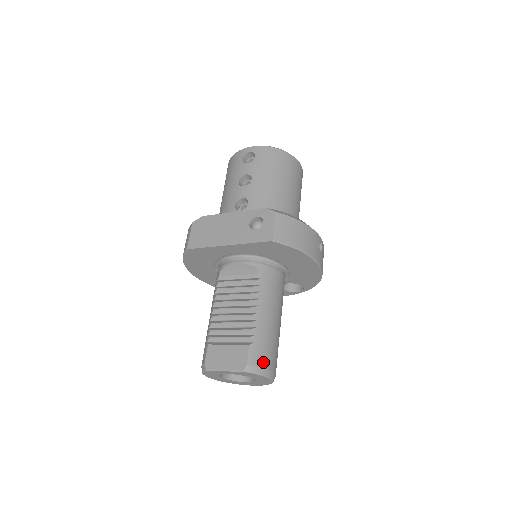
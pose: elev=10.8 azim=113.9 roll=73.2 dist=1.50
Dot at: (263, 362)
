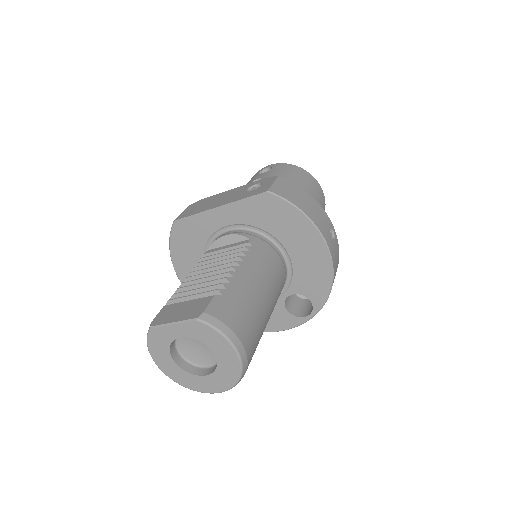
Dot at: (229, 319)
